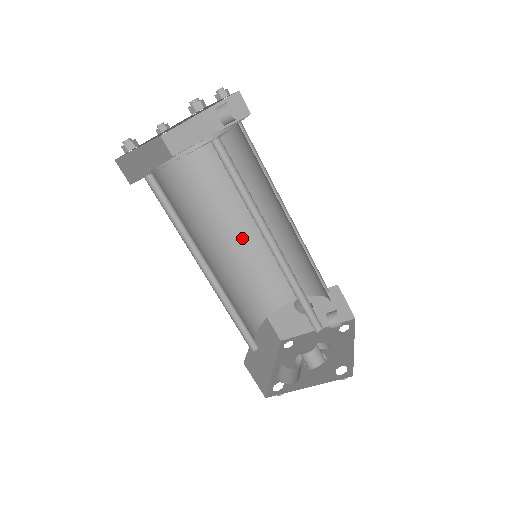
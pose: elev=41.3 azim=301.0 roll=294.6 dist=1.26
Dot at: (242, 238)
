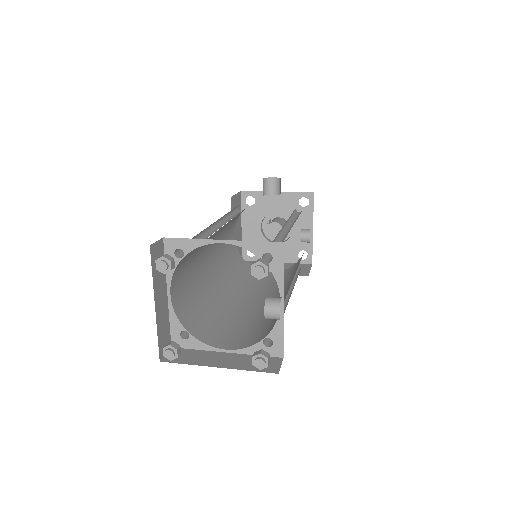
Dot at: occluded
